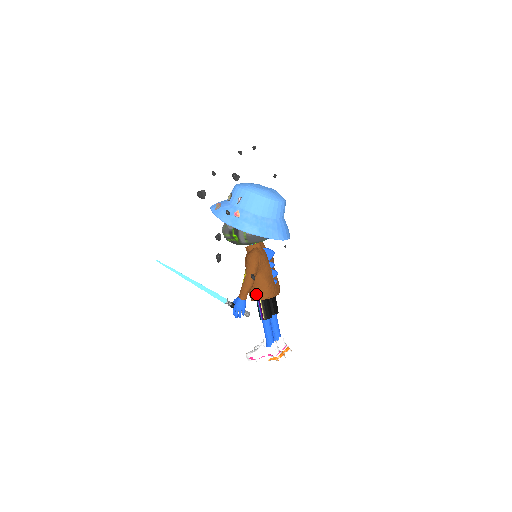
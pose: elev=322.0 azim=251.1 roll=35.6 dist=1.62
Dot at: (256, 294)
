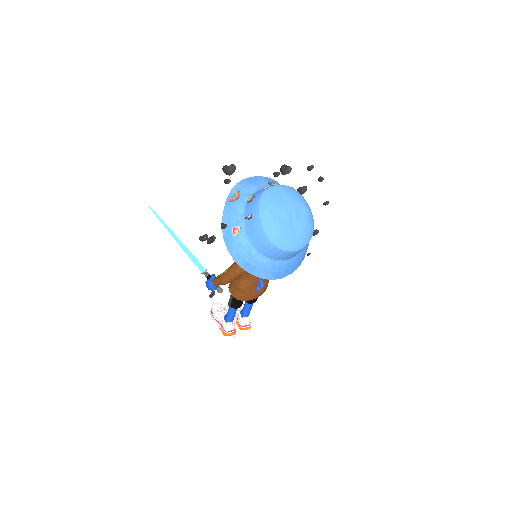
Dot at: (231, 287)
